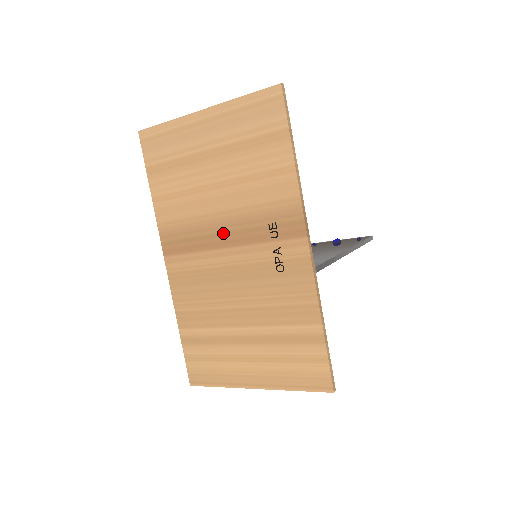
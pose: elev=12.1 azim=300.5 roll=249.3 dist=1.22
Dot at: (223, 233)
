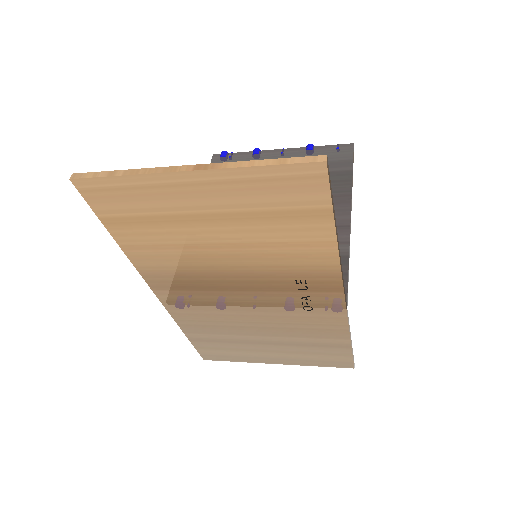
Dot at: (234, 281)
